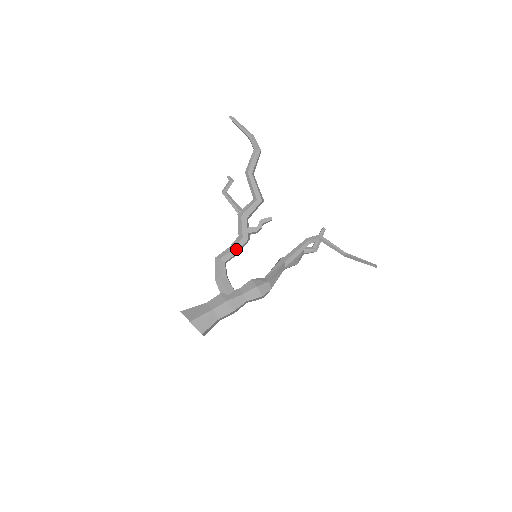
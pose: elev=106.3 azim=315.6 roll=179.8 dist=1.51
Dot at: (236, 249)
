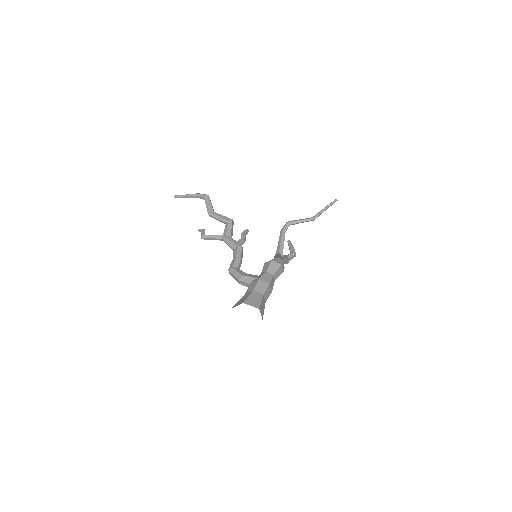
Dot at: (238, 256)
